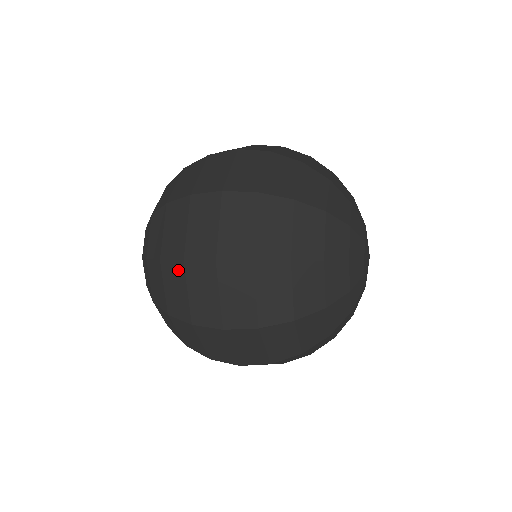
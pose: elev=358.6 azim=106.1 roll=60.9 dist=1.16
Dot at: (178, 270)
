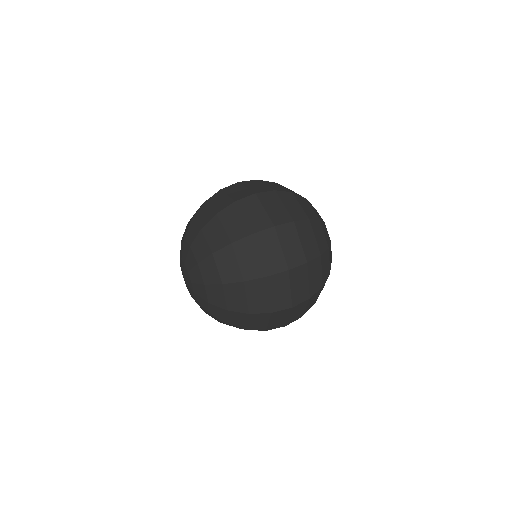
Dot at: (261, 283)
